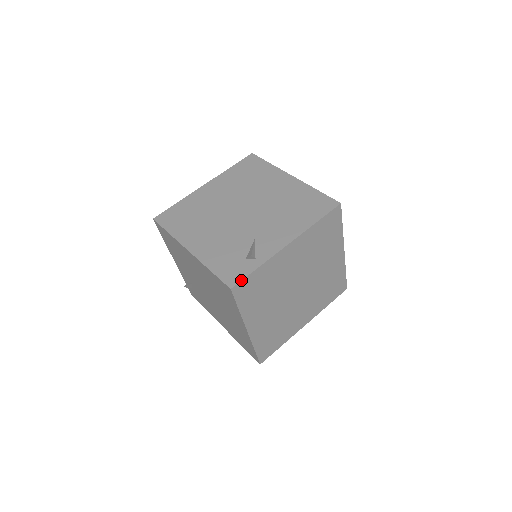
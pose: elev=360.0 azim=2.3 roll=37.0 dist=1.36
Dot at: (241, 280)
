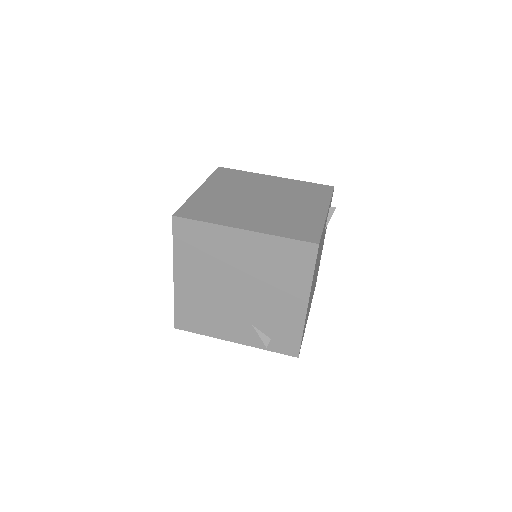
Dot at: (177, 211)
